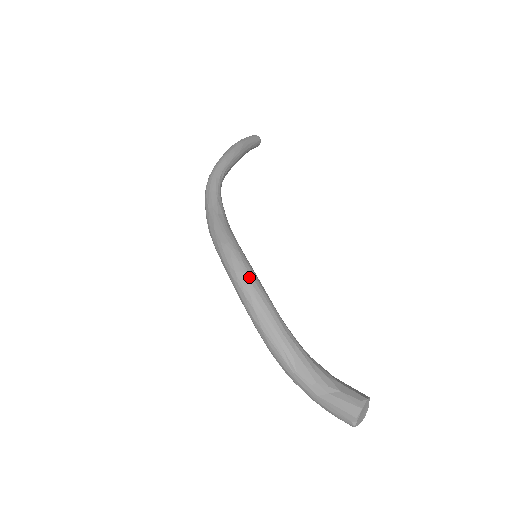
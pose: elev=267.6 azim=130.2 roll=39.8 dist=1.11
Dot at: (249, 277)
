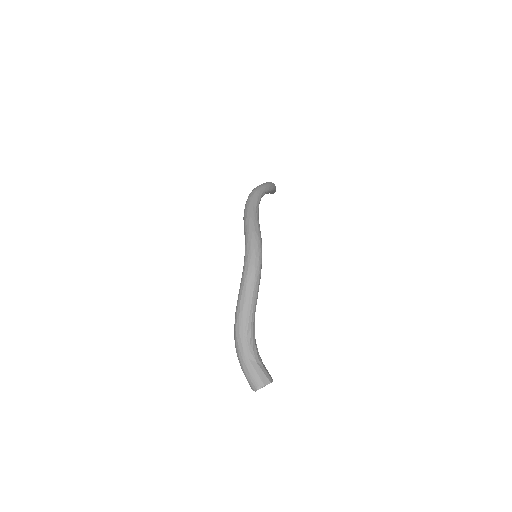
Dot at: (261, 265)
